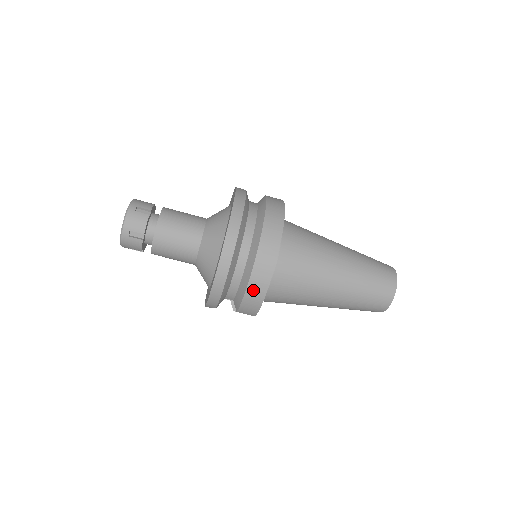
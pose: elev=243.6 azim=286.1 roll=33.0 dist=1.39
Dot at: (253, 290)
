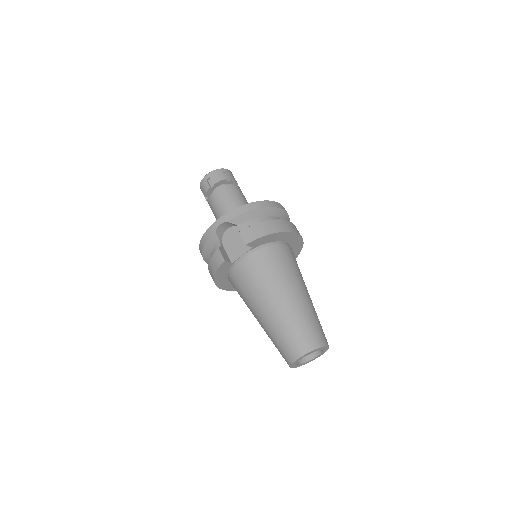
Dot at: (273, 224)
